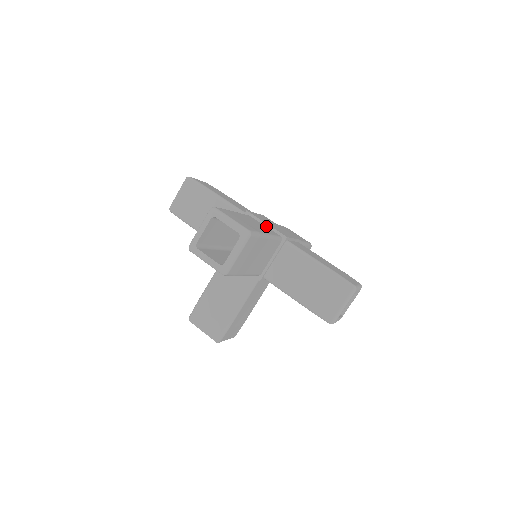
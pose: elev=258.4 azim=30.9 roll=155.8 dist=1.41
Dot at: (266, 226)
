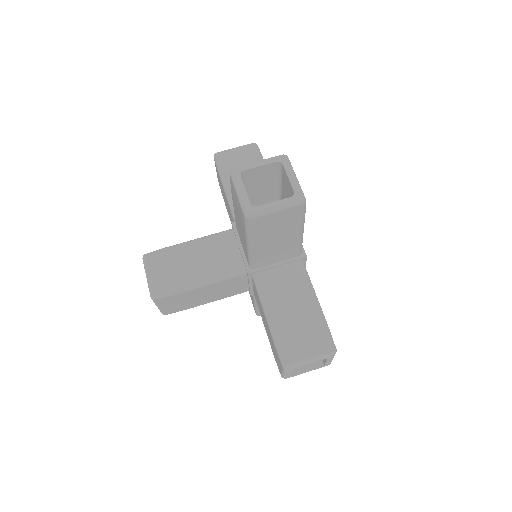
Dot at: occluded
